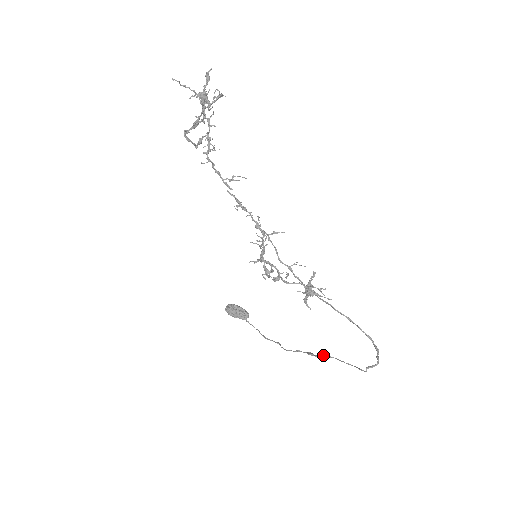
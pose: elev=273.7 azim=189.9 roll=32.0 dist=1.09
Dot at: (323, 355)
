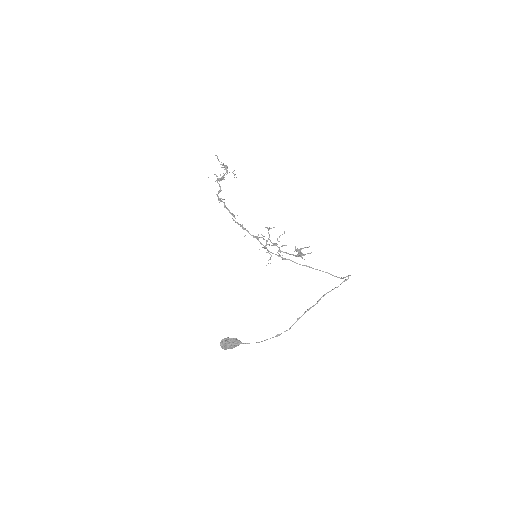
Dot at: (319, 299)
